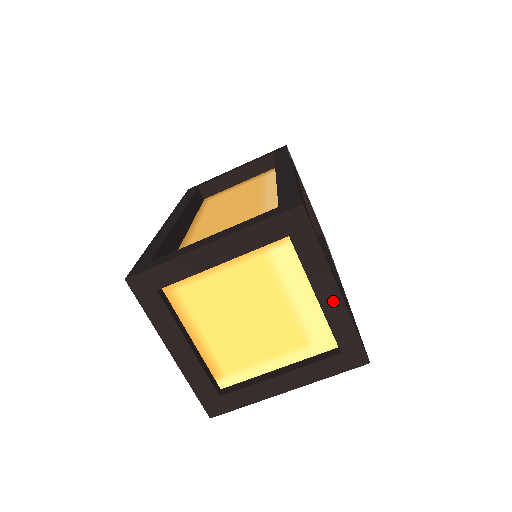
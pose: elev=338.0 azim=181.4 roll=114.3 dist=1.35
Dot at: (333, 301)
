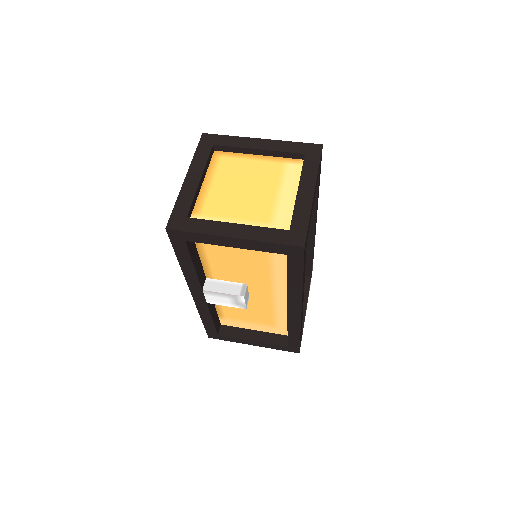
Dot at: (306, 196)
